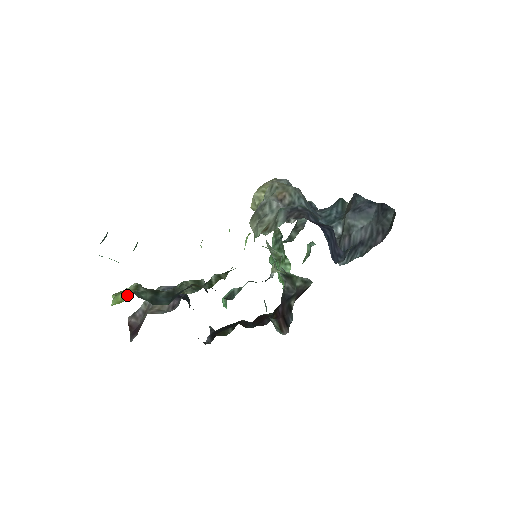
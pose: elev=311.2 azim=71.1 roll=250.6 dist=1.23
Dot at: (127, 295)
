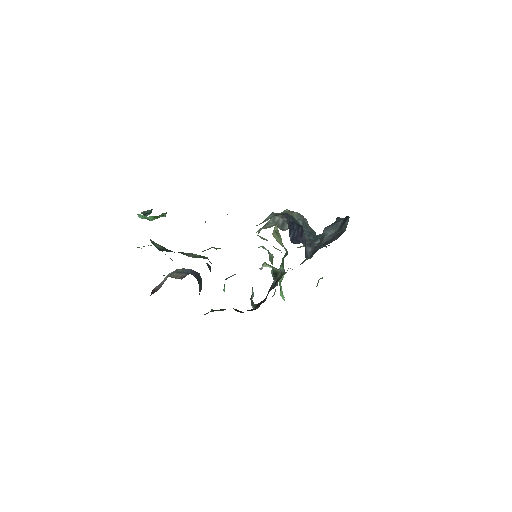
Dot at: (148, 245)
